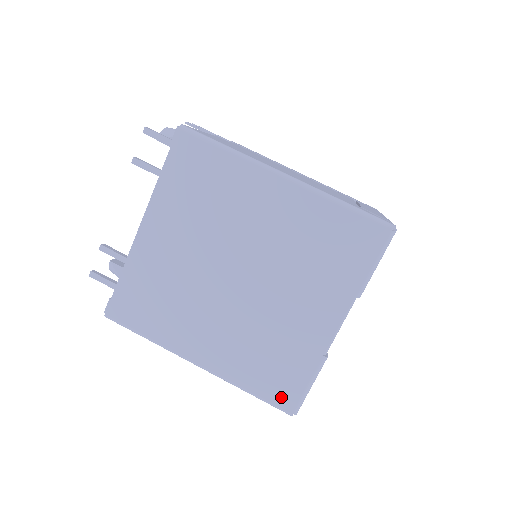
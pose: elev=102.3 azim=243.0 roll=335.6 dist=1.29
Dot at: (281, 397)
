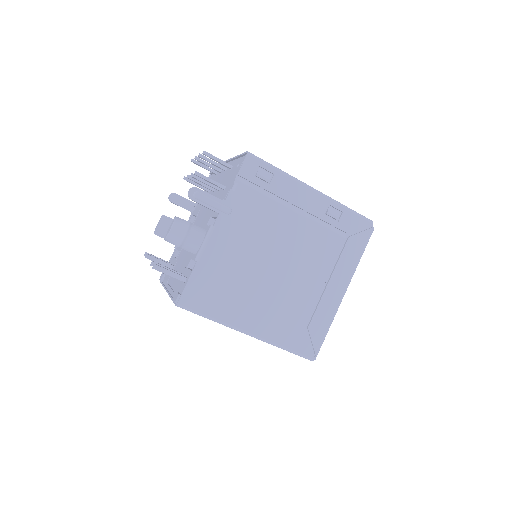
Dot at: occluded
